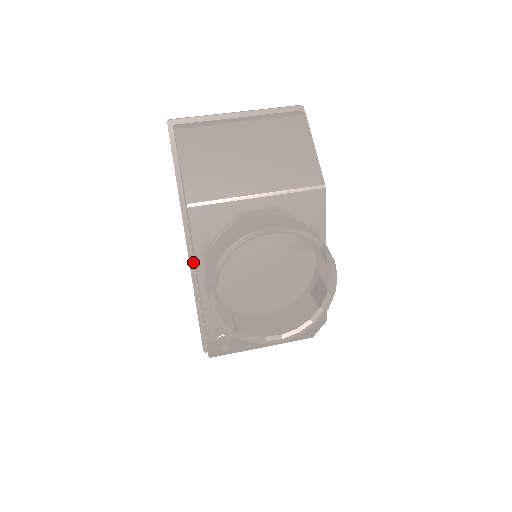
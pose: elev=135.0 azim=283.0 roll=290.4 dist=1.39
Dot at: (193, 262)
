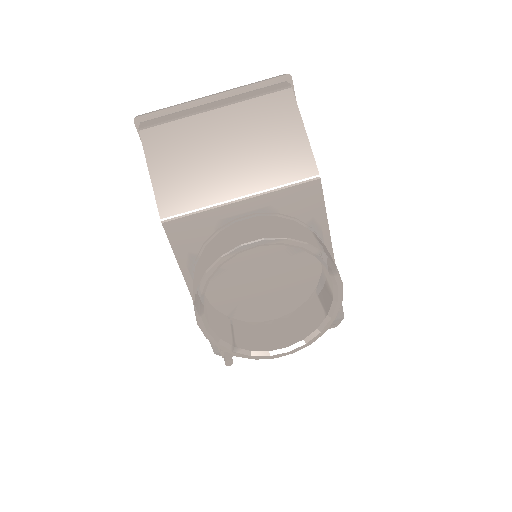
Dot at: occluded
